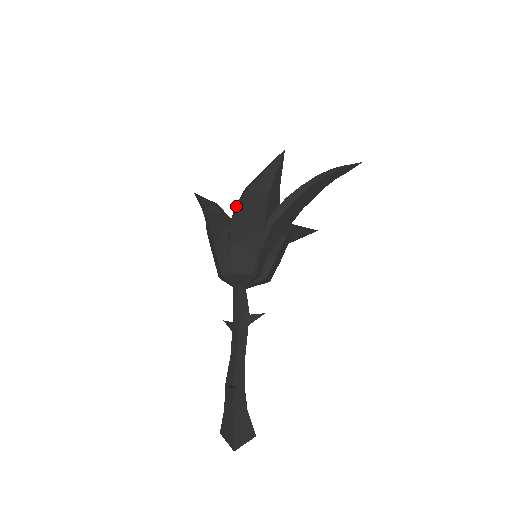
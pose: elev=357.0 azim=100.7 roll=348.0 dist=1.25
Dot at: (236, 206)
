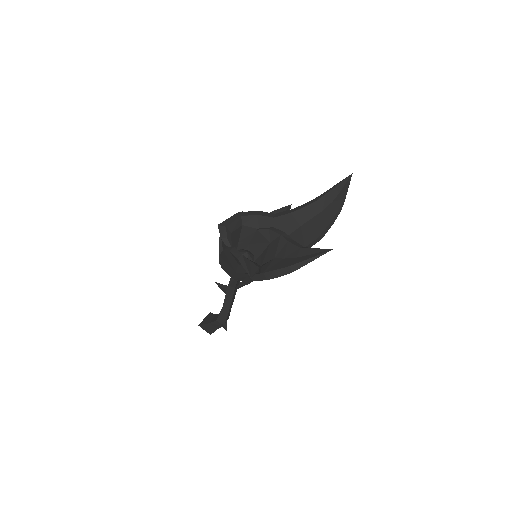
Dot at: (276, 274)
